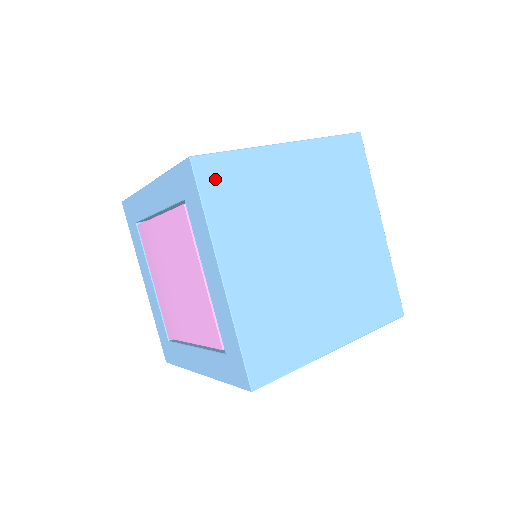
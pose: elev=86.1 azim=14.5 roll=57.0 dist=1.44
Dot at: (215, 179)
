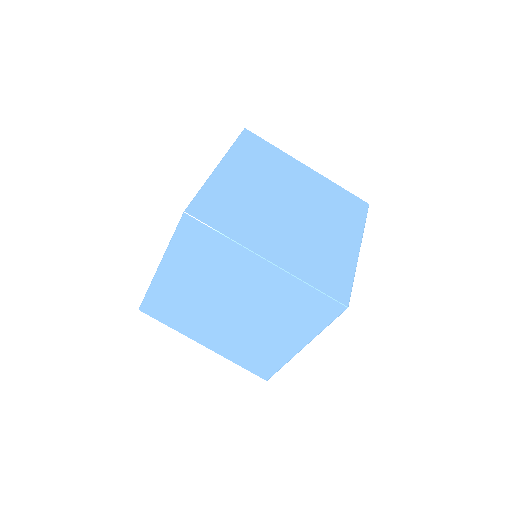
Dot at: (192, 233)
